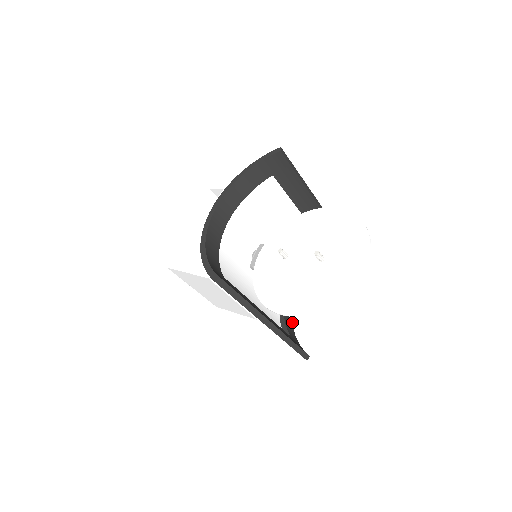
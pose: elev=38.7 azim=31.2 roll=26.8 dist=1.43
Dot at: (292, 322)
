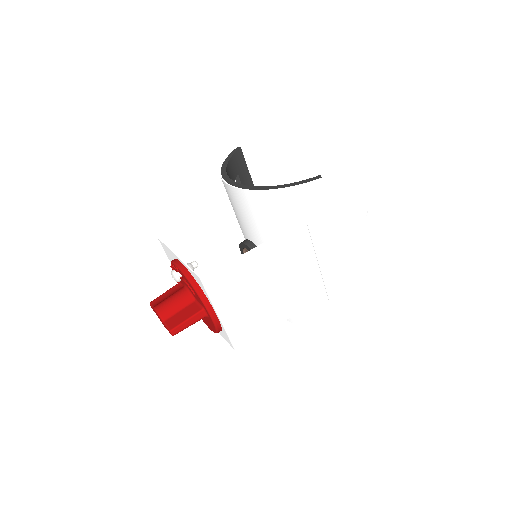
Dot at: occluded
